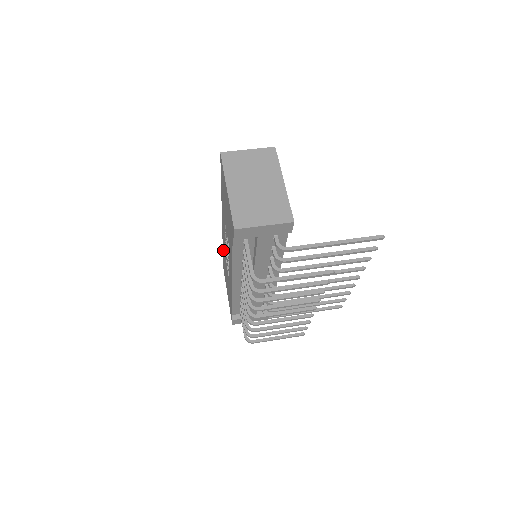
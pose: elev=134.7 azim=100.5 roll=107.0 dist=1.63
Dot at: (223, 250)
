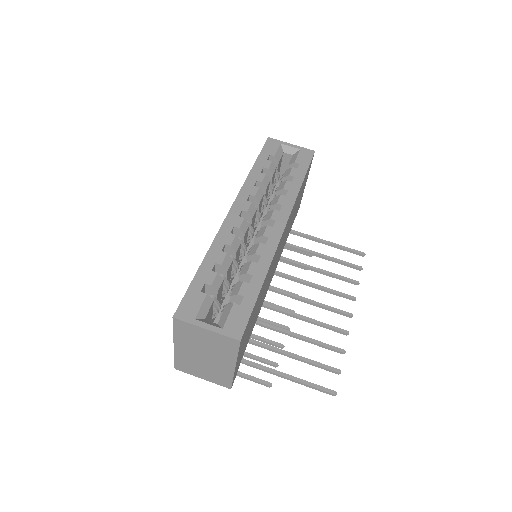
Dot at: occluded
